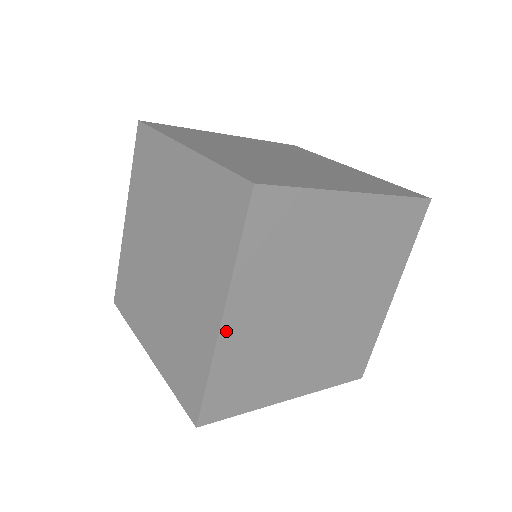
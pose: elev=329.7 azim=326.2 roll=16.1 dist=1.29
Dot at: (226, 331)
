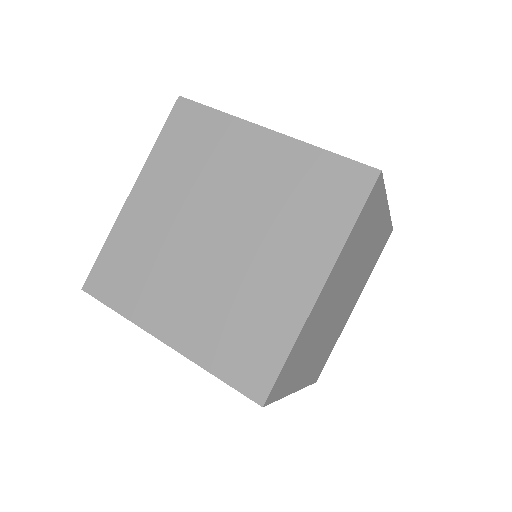
Dot at: (301, 385)
